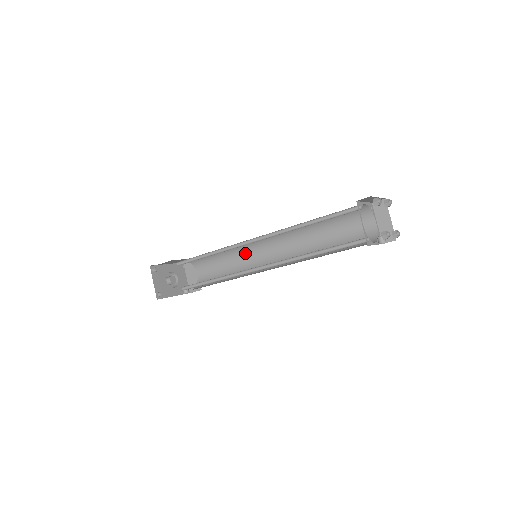
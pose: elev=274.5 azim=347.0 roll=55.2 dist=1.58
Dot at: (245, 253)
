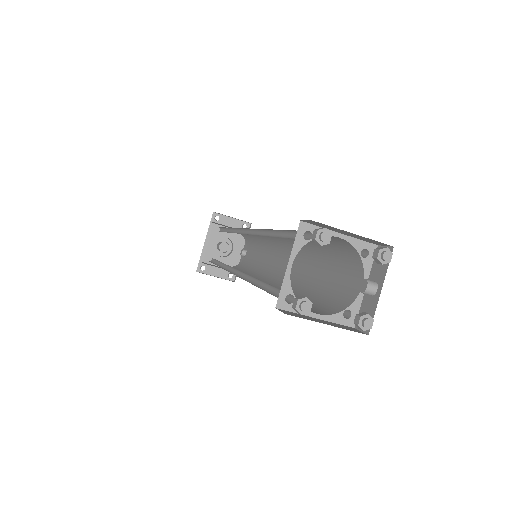
Dot at: occluded
